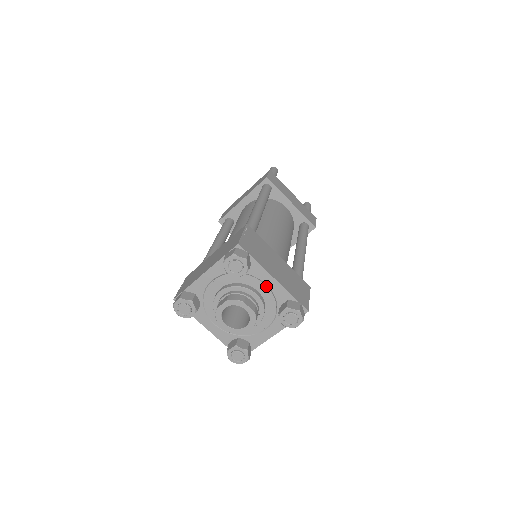
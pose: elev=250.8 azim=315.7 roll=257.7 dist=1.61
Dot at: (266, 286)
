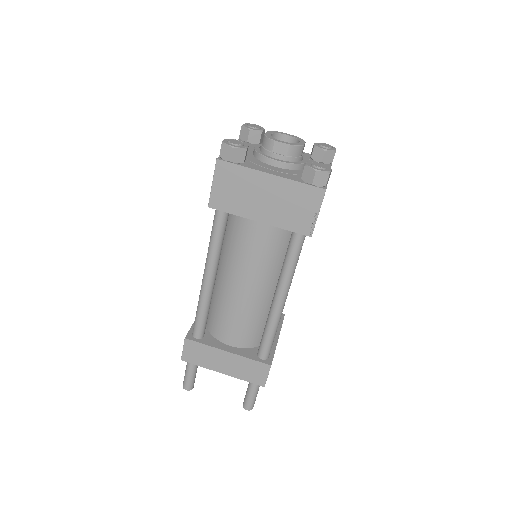
Dot at: occluded
